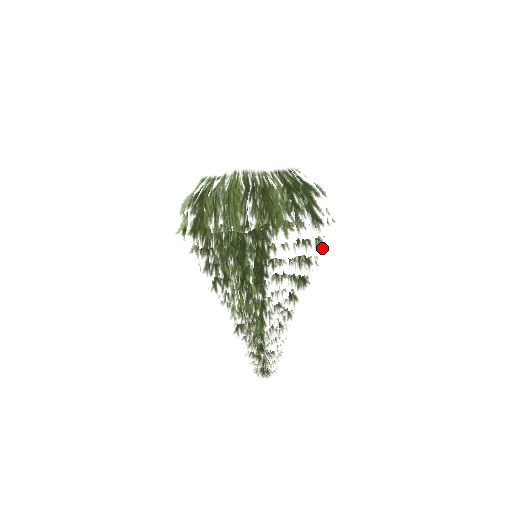
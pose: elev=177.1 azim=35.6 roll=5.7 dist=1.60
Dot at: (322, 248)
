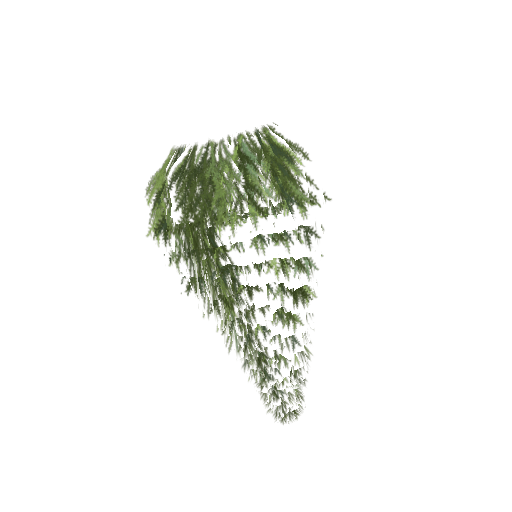
Dot at: occluded
